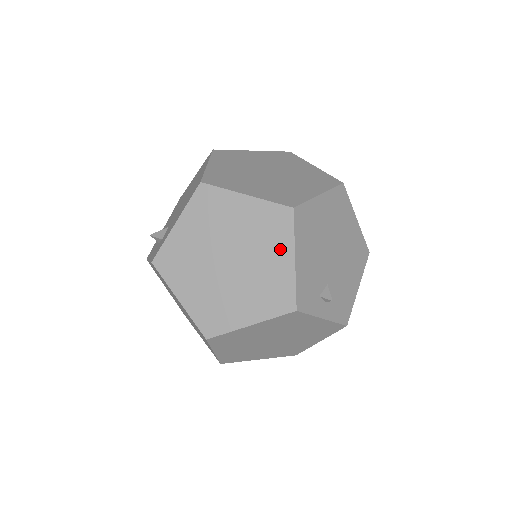
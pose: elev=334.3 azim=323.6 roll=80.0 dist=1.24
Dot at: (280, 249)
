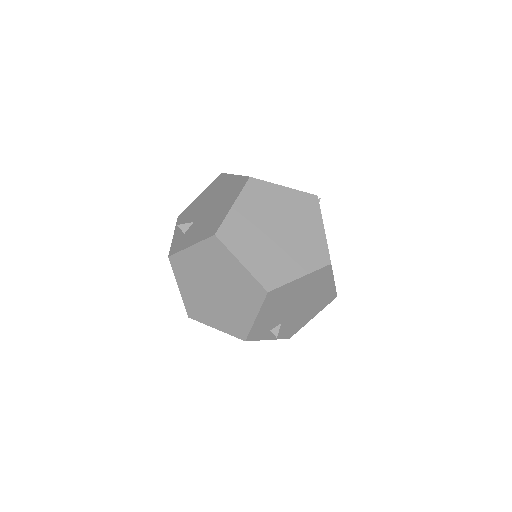
Dot at: (249, 307)
